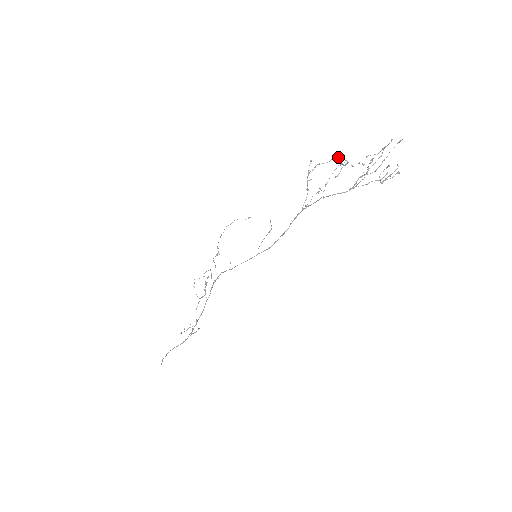
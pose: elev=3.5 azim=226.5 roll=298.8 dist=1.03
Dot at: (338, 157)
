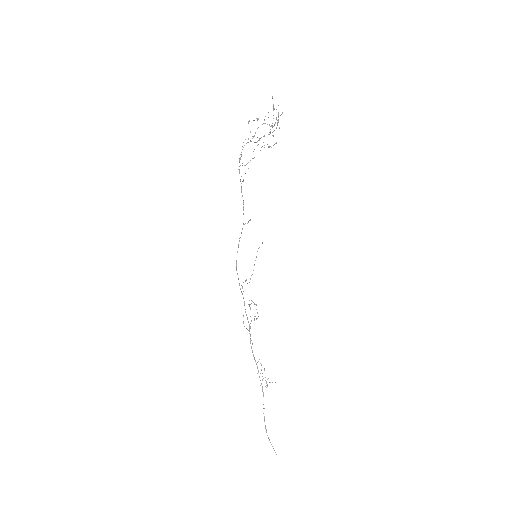
Dot at: occluded
